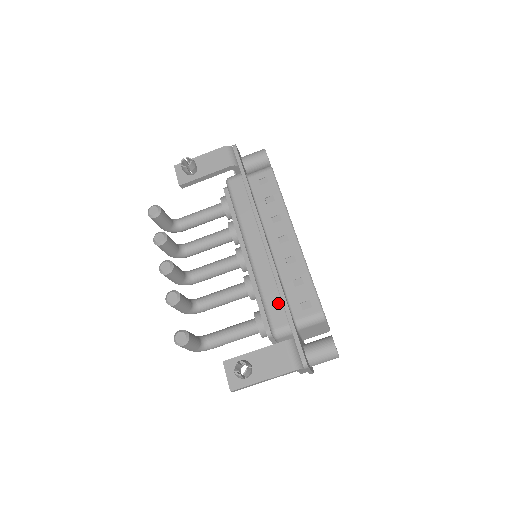
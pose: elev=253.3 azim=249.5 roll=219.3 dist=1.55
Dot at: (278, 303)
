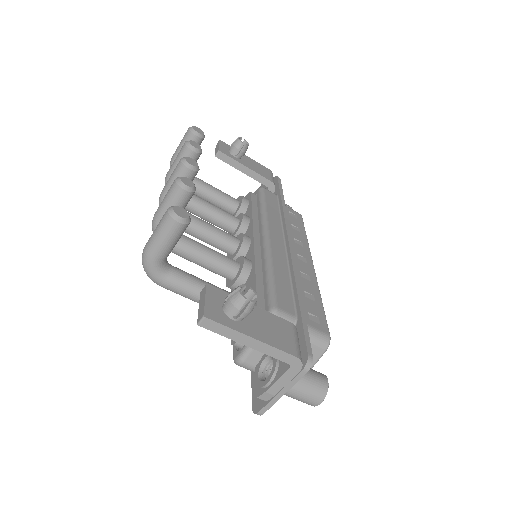
Dot at: (288, 292)
